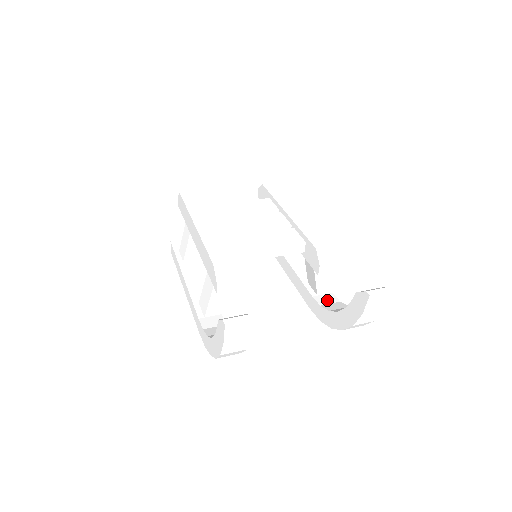
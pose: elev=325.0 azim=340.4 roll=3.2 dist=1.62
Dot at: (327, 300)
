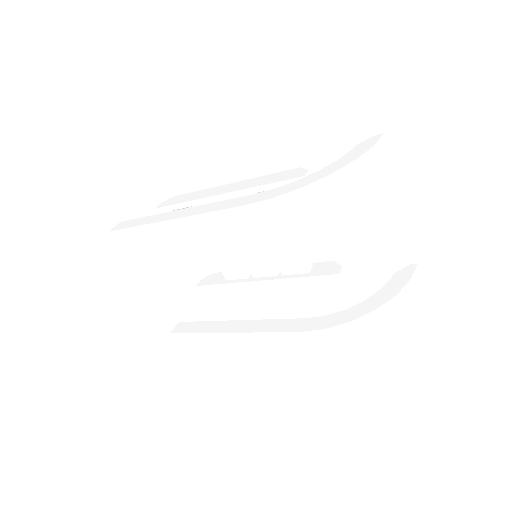
Dot at: occluded
